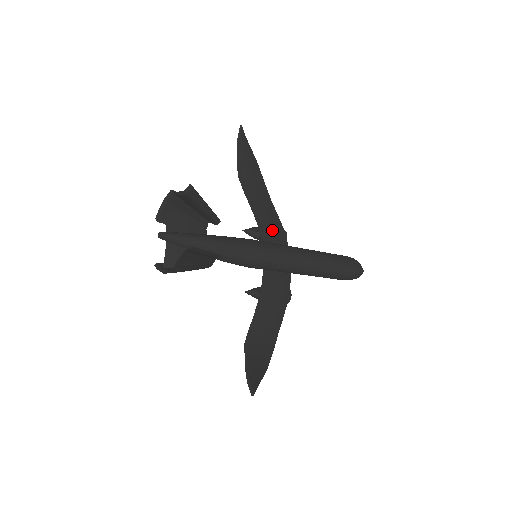
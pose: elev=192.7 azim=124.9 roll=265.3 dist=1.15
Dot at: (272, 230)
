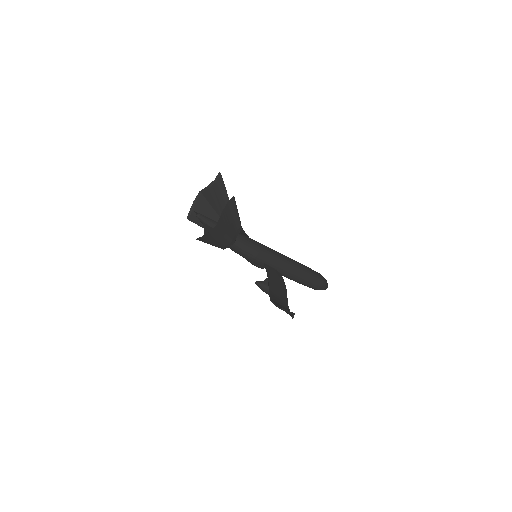
Dot at: occluded
